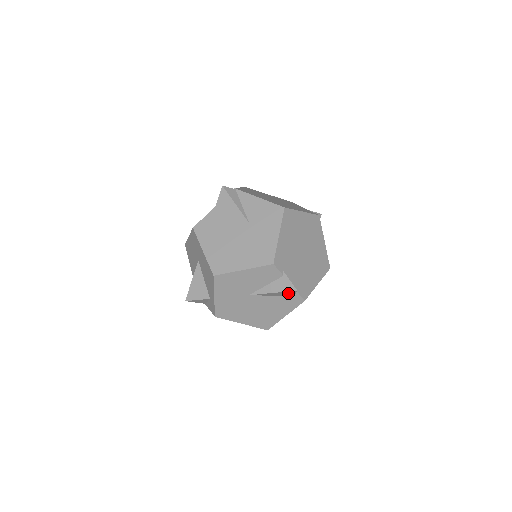
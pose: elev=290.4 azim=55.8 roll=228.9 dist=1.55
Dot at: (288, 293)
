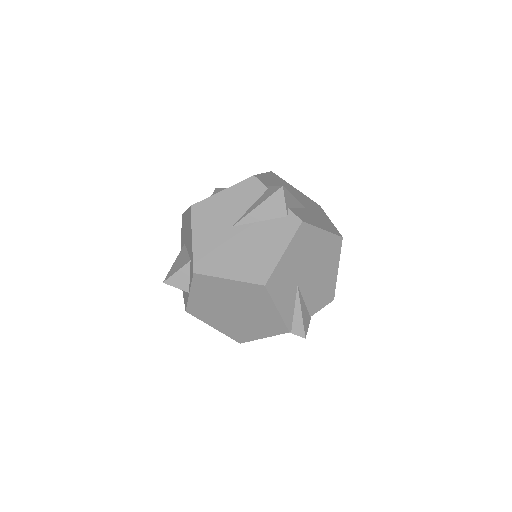
Dot at: (276, 203)
